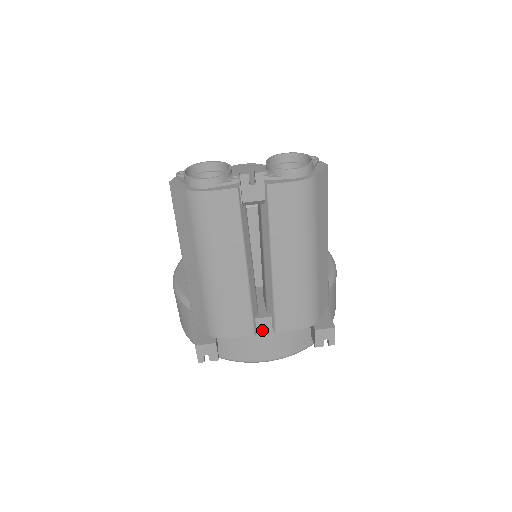
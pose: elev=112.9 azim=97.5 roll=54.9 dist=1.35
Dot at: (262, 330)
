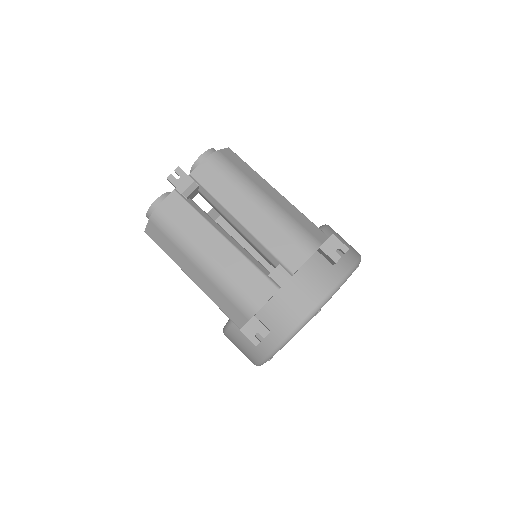
Dot at: (283, 282)
